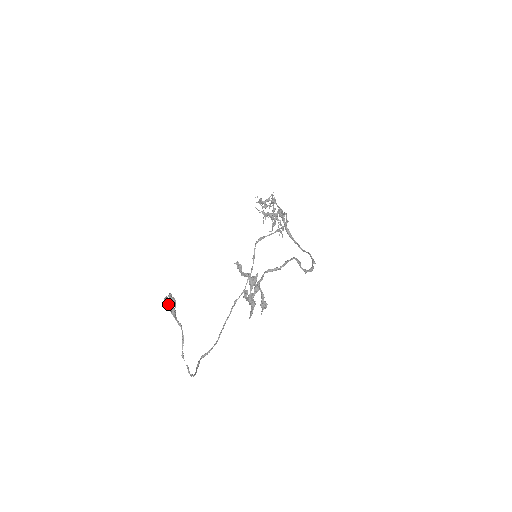
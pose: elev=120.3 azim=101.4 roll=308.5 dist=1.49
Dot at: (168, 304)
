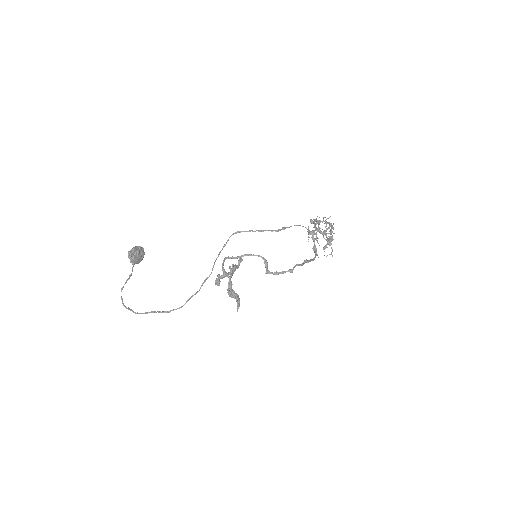
Dot at: (130, 250)
